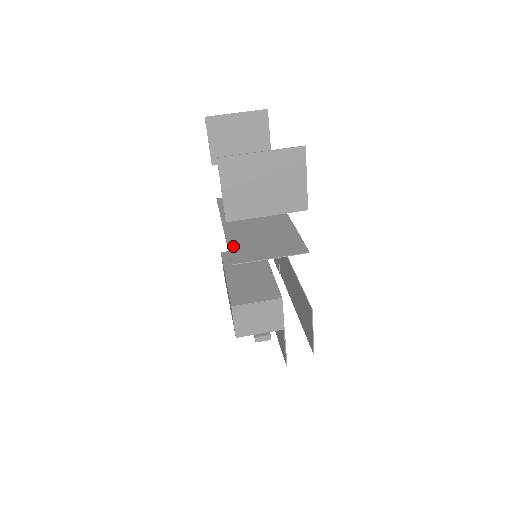
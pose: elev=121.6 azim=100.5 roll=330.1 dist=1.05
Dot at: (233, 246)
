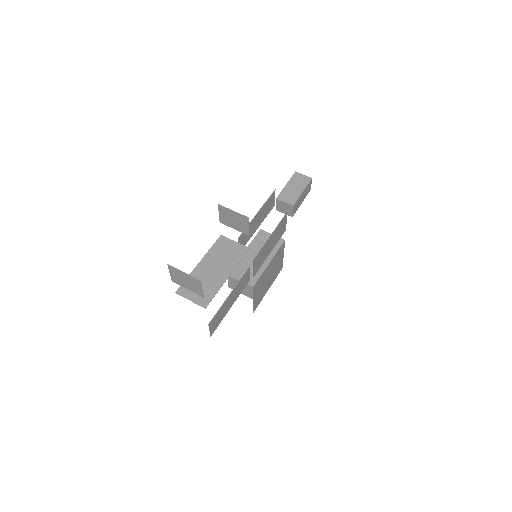
Dot at: occluded
